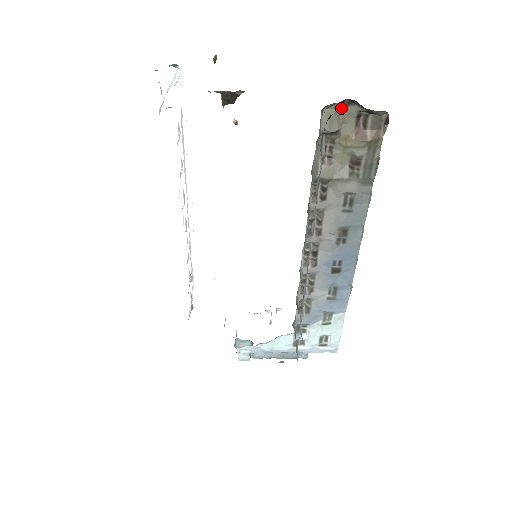
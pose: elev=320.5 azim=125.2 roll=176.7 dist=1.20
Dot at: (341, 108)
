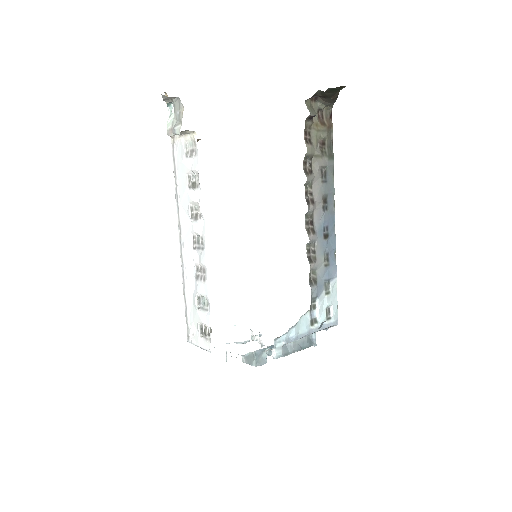
Dot at: (311, 104)
